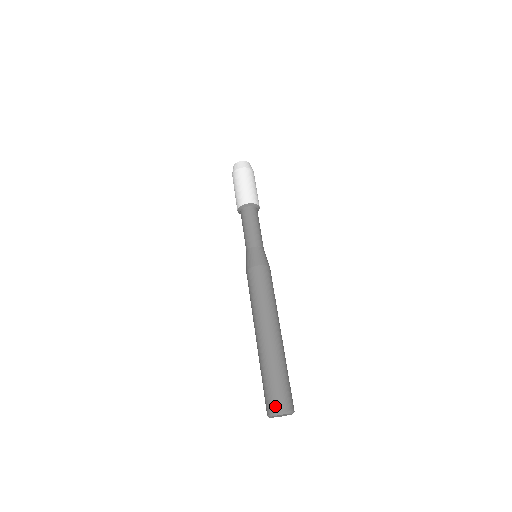
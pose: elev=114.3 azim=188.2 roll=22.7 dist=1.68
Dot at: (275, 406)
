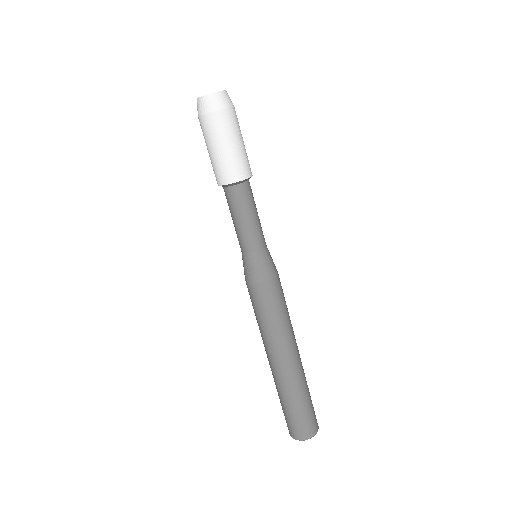
Dot at: (290, 432)
